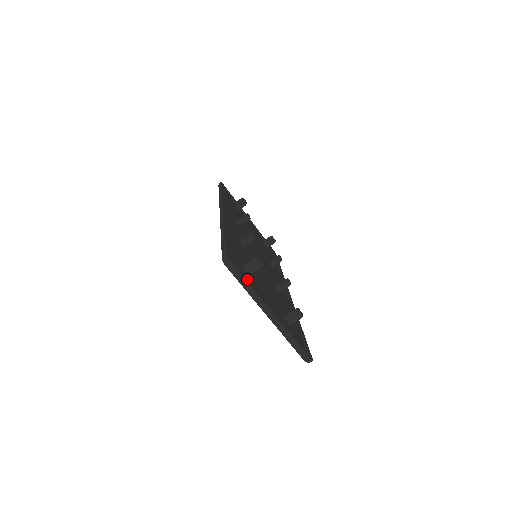
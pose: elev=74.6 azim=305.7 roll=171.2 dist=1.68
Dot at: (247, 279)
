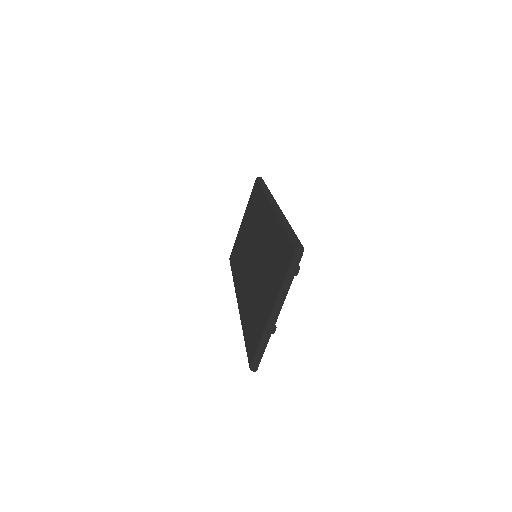
Dot at: occluded
